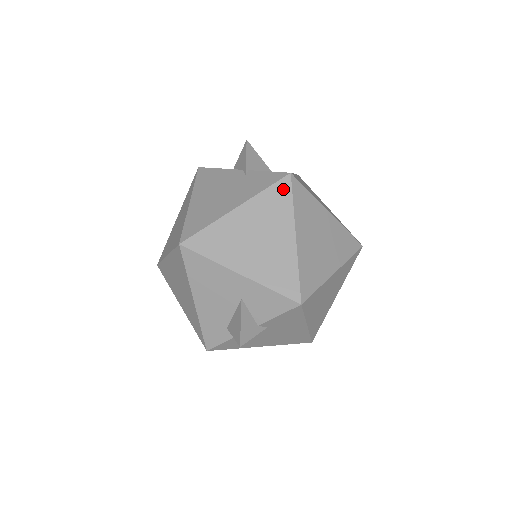
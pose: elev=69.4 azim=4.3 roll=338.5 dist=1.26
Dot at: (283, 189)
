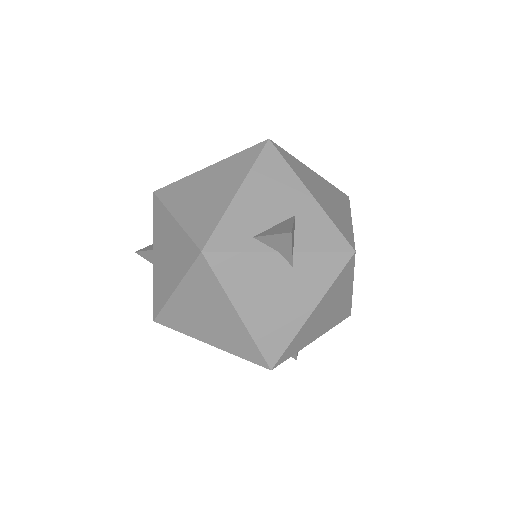
Dot at: (344, 196)
